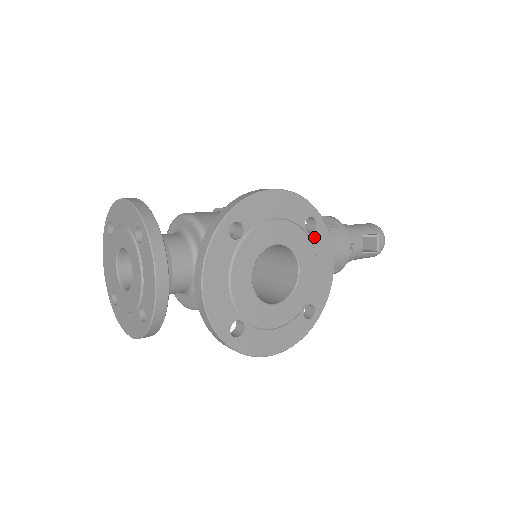
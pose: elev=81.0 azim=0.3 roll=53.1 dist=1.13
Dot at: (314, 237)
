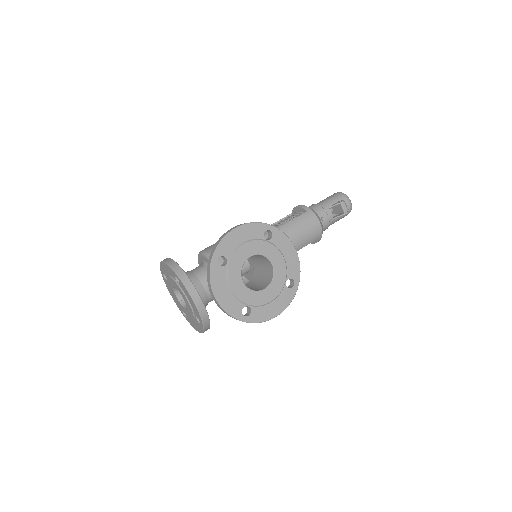
Dot at: (274, 240)
